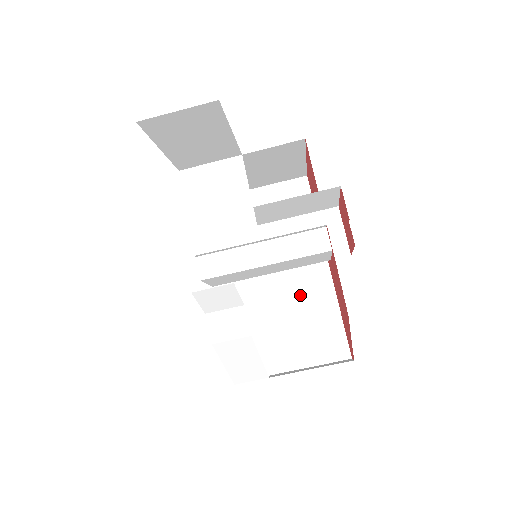
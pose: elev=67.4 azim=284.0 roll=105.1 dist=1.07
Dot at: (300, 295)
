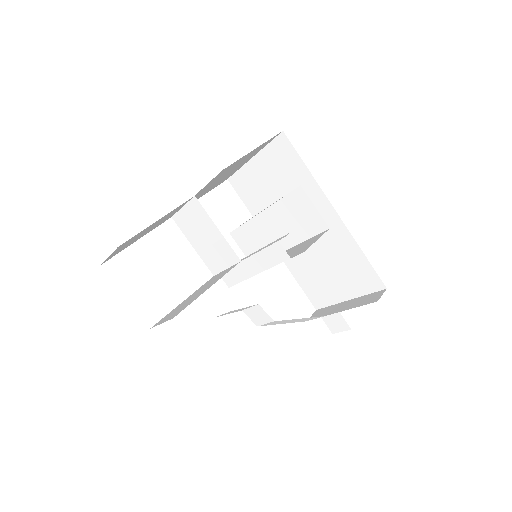
Dot at: (327, 243)
